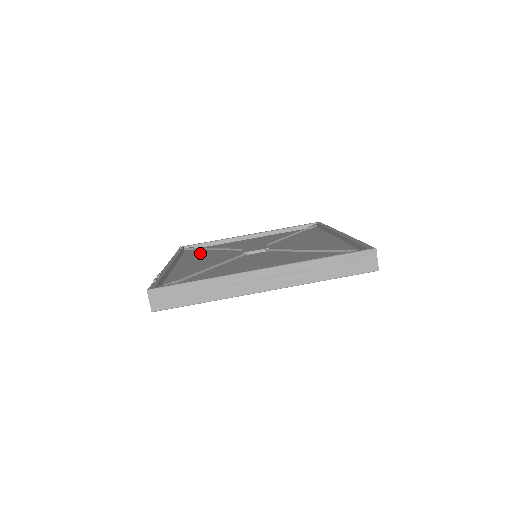
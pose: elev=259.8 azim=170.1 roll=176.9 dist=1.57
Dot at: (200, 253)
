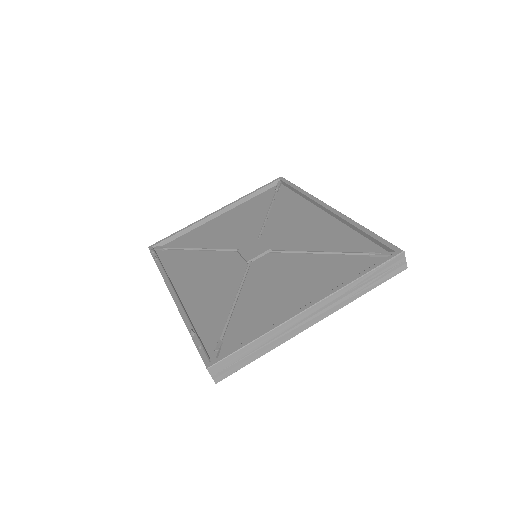
Dot at: (183, 257)
